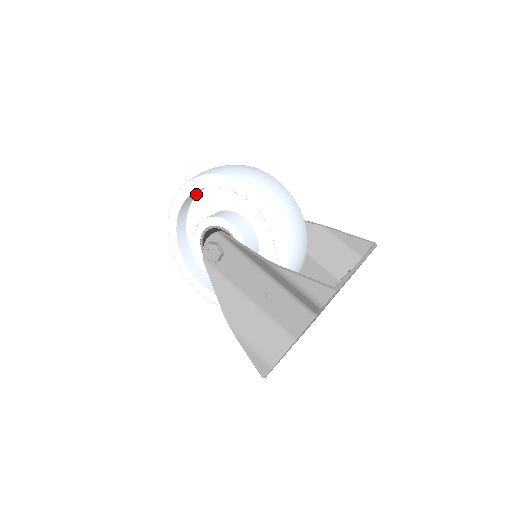
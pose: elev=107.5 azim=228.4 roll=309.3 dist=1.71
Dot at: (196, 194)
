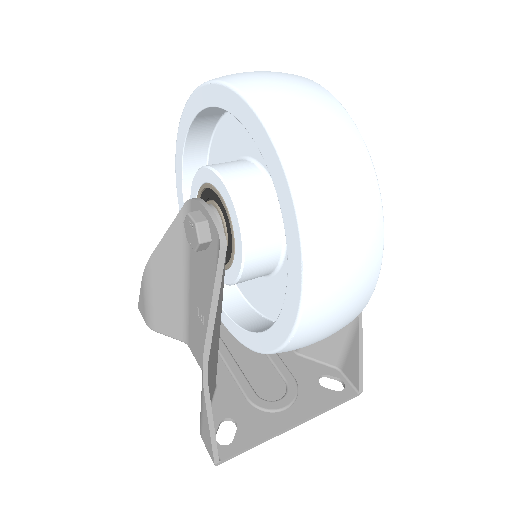
Dot at: occluded
